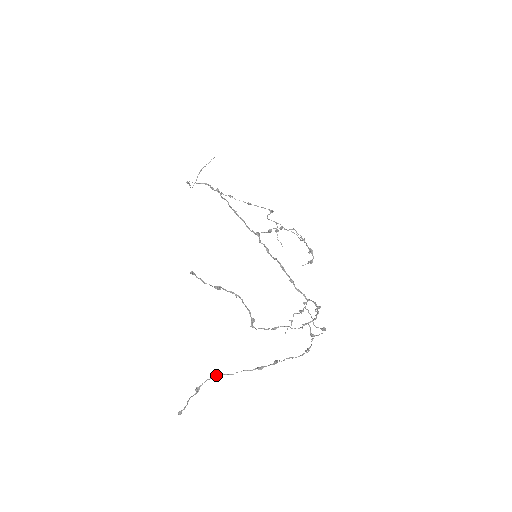
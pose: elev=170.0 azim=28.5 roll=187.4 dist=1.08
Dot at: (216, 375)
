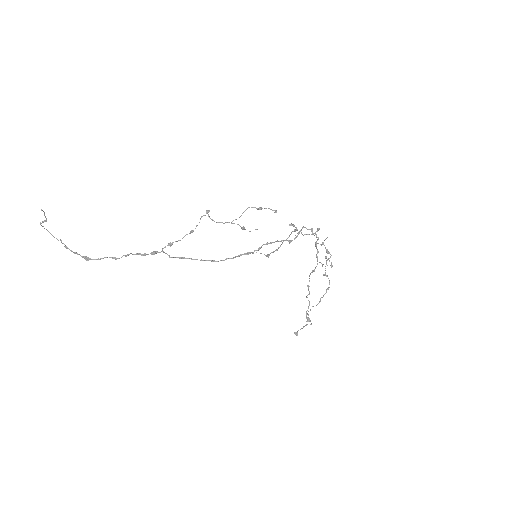
Dot at: occluded
